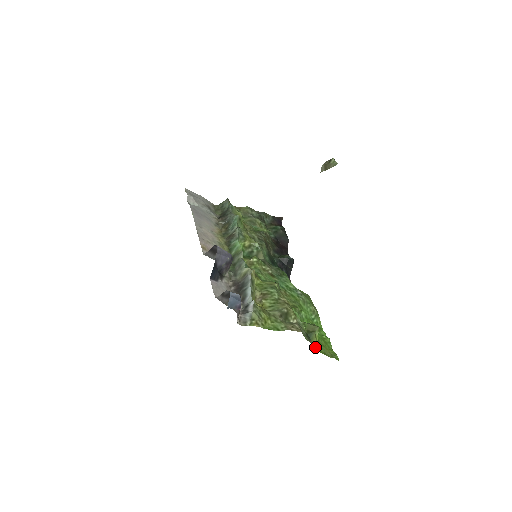
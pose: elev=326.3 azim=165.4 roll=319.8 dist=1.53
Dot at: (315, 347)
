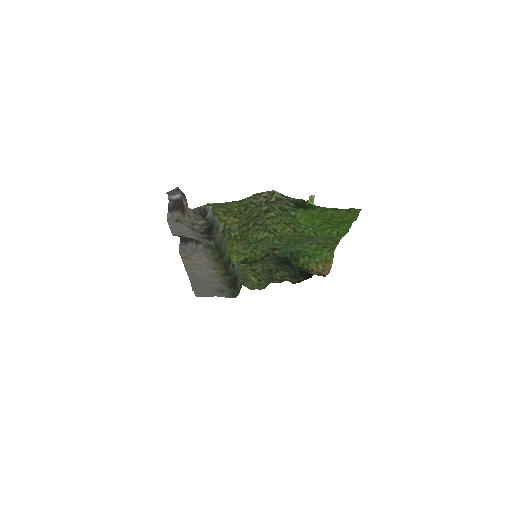
Dot at: (315, 209)
